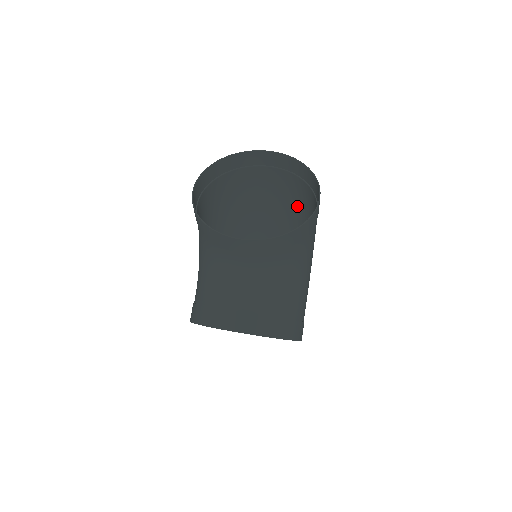
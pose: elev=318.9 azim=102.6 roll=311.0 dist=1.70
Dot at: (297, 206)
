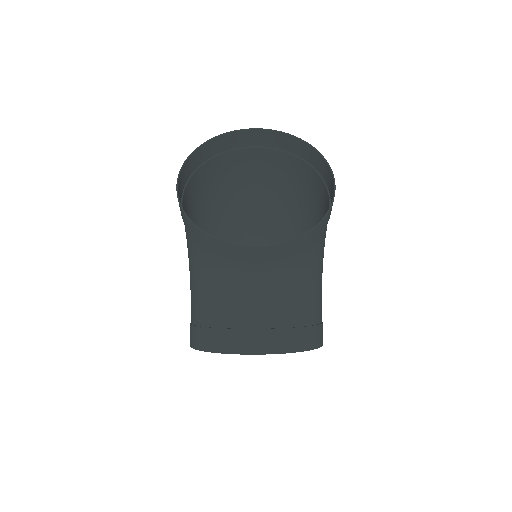
Dot at: (292, 189)
